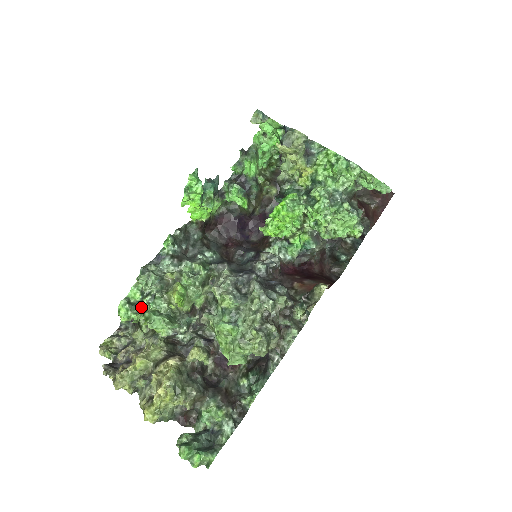
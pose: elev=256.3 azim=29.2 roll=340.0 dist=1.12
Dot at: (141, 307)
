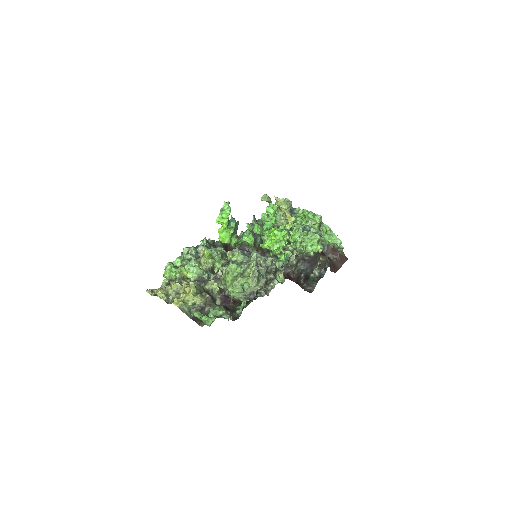
Dot at: occluded
